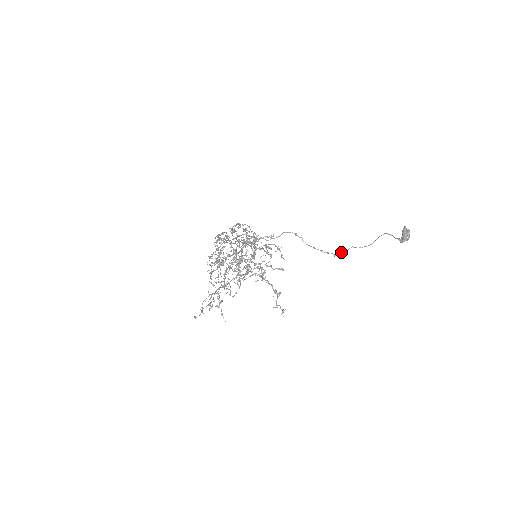
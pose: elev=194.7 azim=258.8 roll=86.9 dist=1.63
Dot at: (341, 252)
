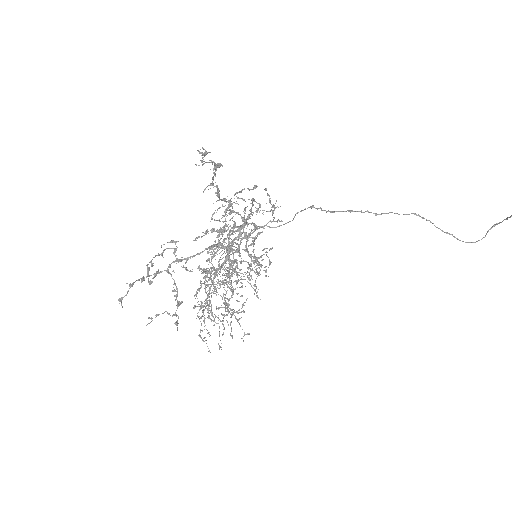
Dot at: (389, 212)
